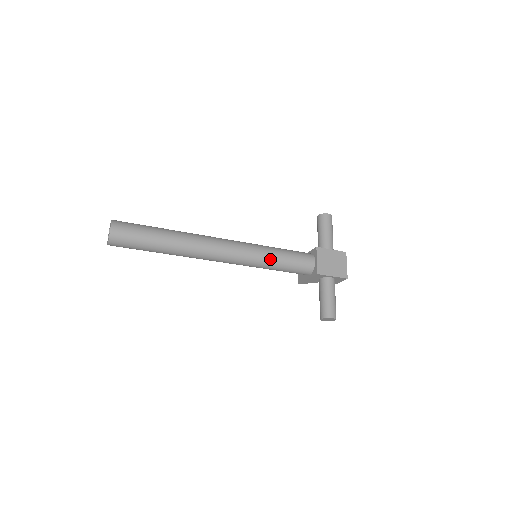
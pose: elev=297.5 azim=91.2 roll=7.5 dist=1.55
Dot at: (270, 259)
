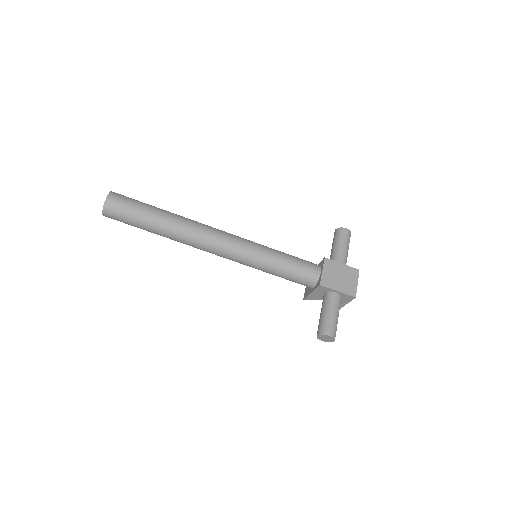
Dot at: (269, 260)
